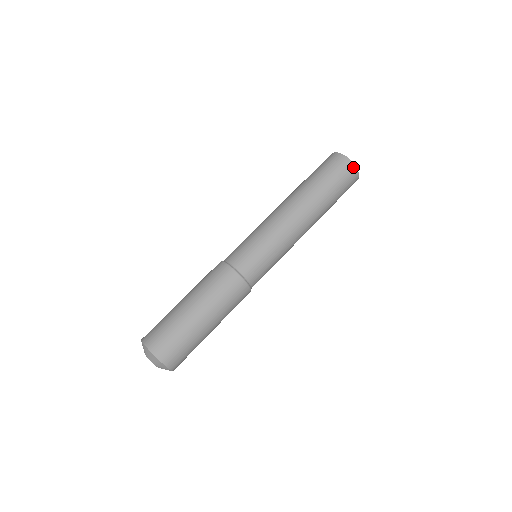
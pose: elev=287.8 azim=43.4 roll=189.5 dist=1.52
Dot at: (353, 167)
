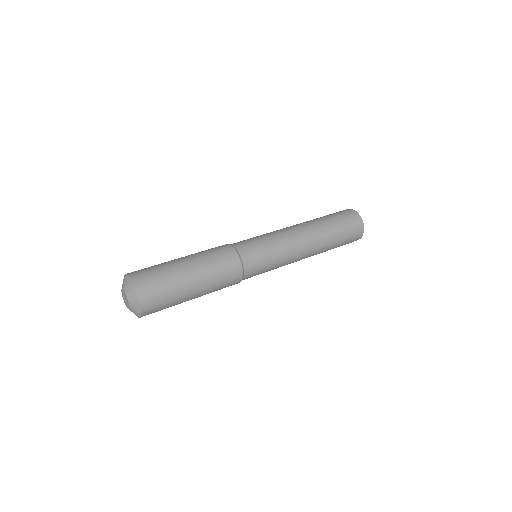
Dot at: (356, 213)
